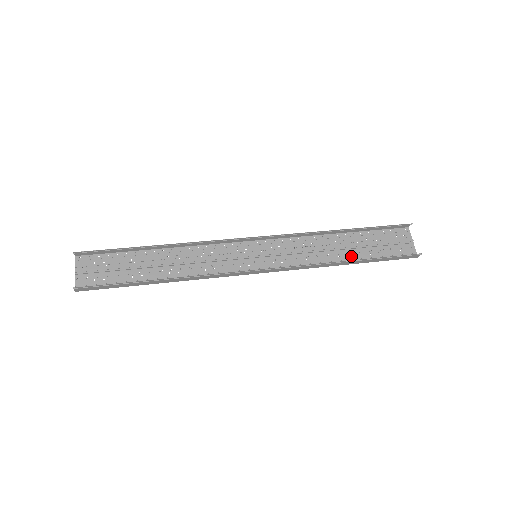
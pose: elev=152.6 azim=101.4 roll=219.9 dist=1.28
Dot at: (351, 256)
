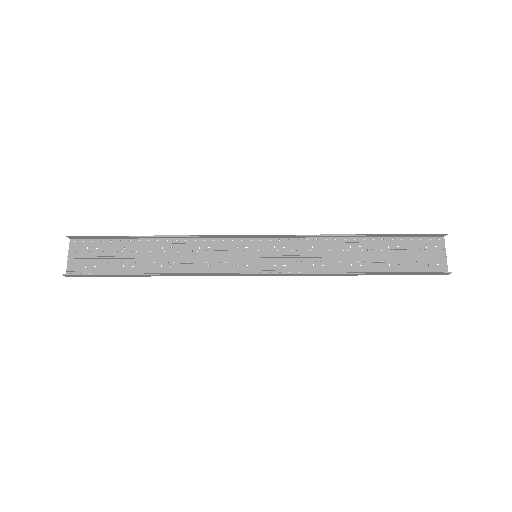
Dot at: (366, 266)
